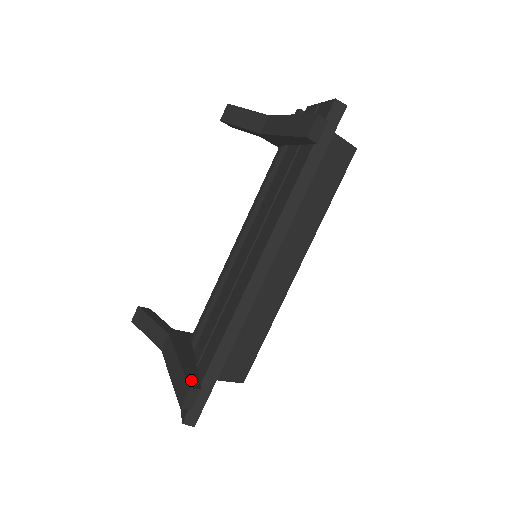
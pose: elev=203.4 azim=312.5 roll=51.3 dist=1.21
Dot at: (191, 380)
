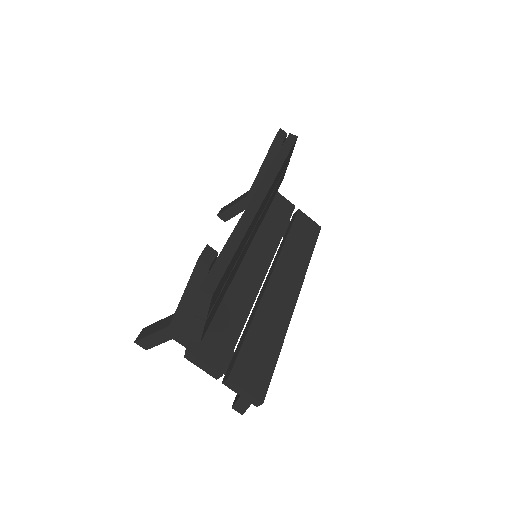
Dot at: occluded
